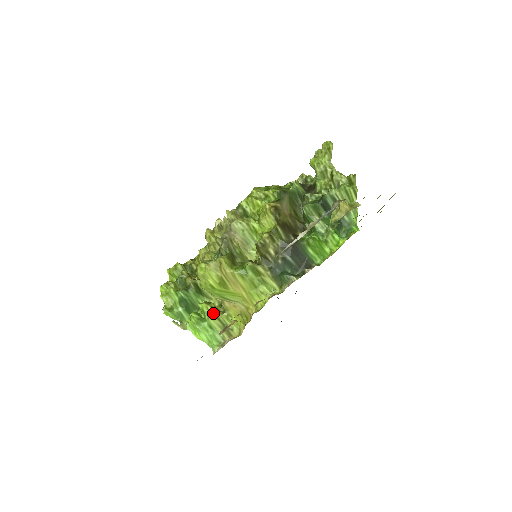
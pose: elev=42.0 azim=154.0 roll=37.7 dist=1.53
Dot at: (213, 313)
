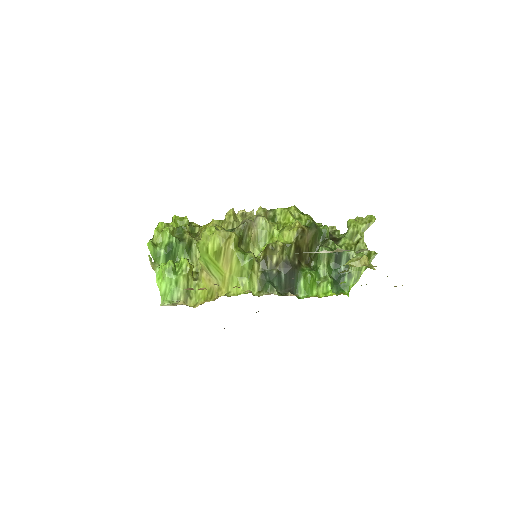
Dot at: (188, 273)
